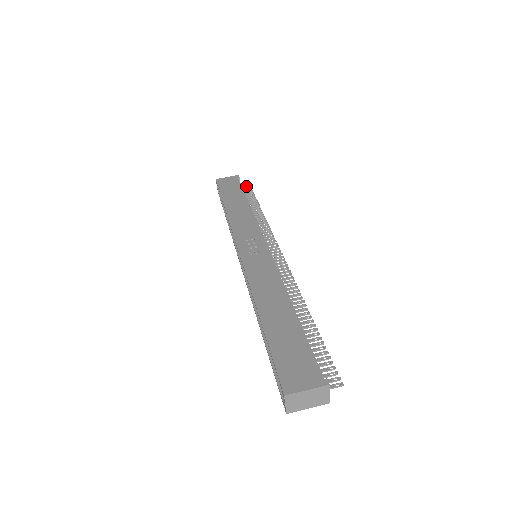
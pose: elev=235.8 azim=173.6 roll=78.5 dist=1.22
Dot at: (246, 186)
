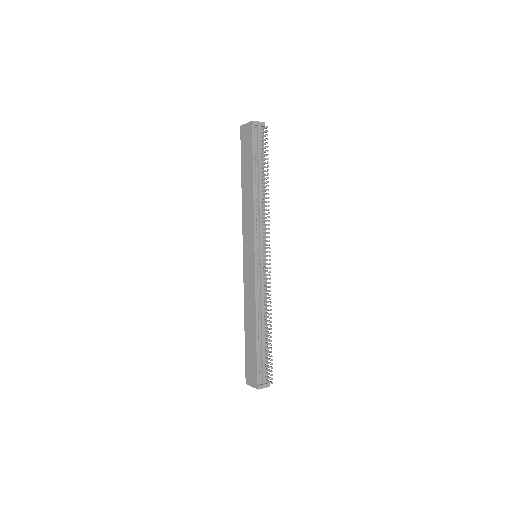
Dot at: (265, 127)
